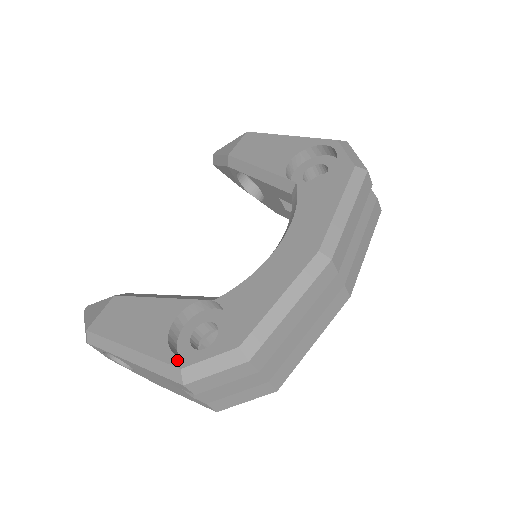
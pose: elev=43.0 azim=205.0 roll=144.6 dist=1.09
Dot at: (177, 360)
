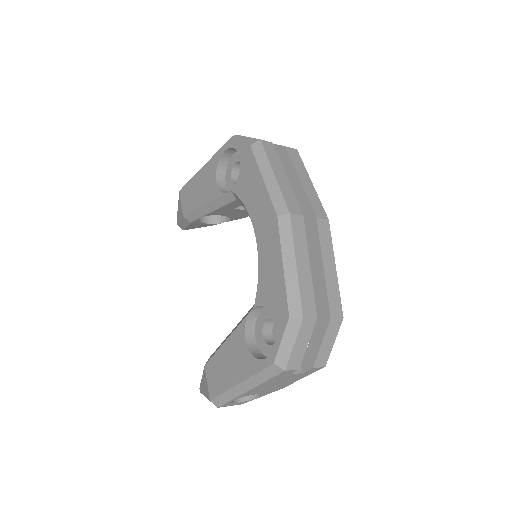
Dot at: (267, 361)
